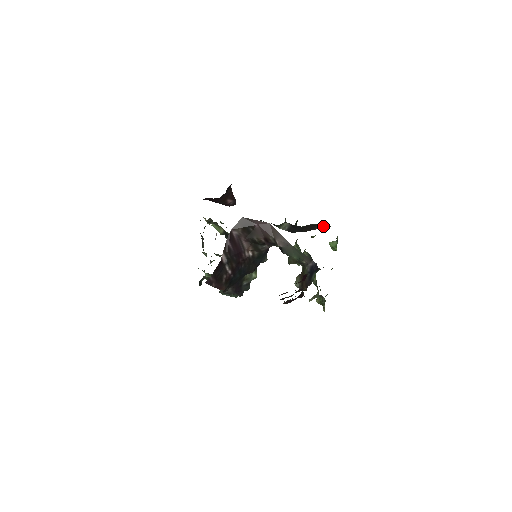
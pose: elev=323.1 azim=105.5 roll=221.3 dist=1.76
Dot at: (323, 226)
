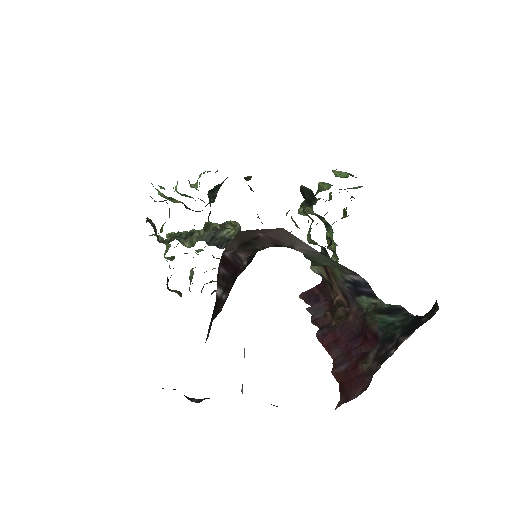
Dot at: occluded
